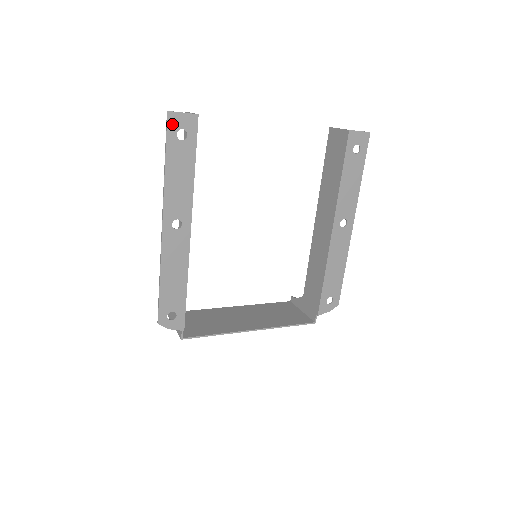
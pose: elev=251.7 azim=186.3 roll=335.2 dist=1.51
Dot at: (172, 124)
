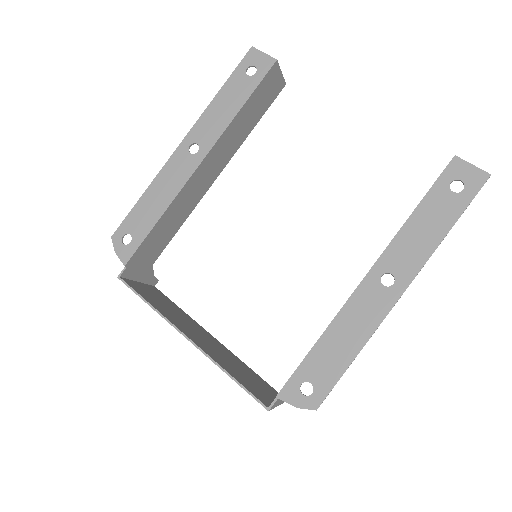
Dot at: (249, 58)
